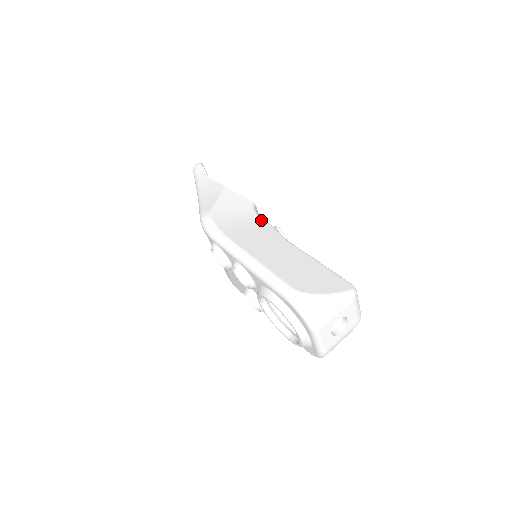
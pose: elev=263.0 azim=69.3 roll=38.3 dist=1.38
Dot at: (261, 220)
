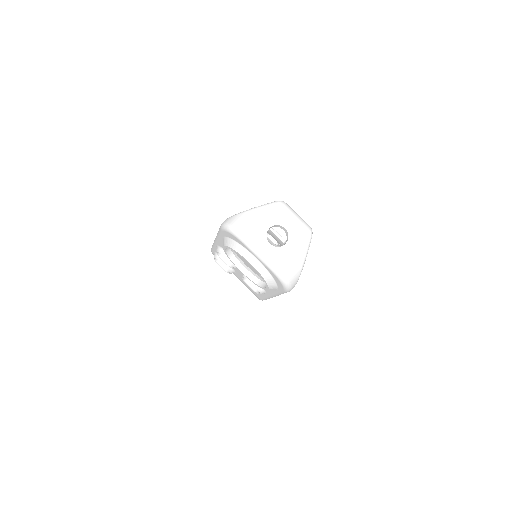
Dot at: occluded
